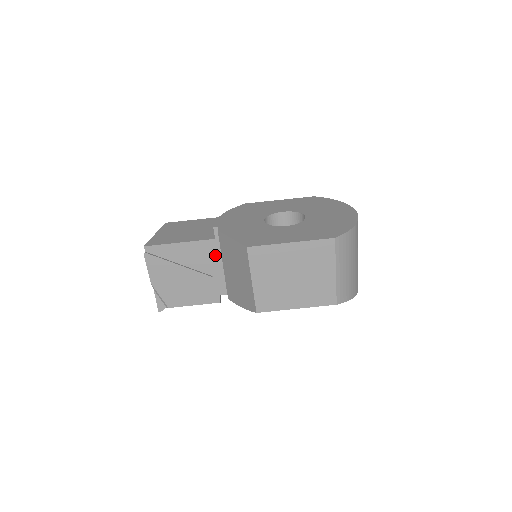
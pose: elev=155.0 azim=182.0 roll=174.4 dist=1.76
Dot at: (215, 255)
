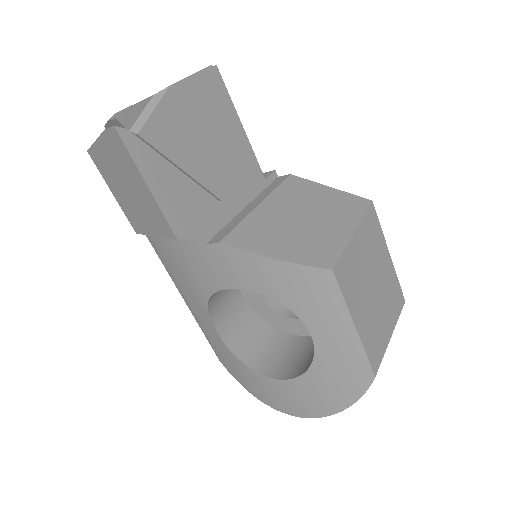
Dot at: (248, 189)
